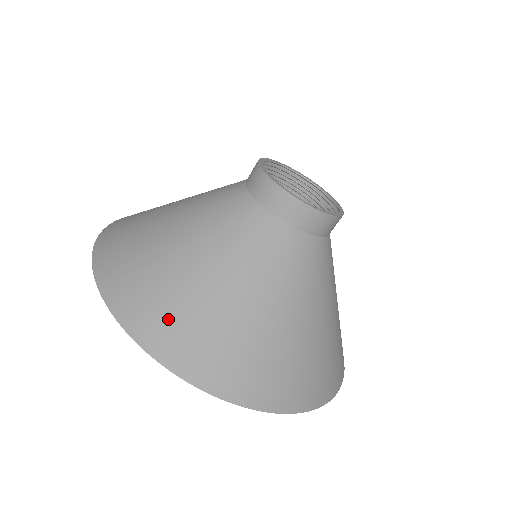
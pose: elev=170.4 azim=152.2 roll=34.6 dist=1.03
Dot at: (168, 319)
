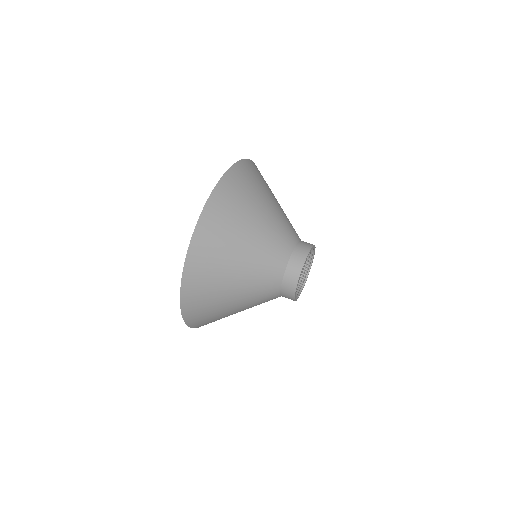
Dot at: (201, 310)
